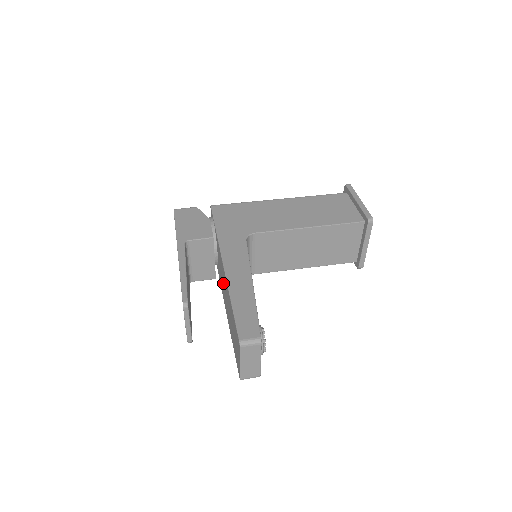
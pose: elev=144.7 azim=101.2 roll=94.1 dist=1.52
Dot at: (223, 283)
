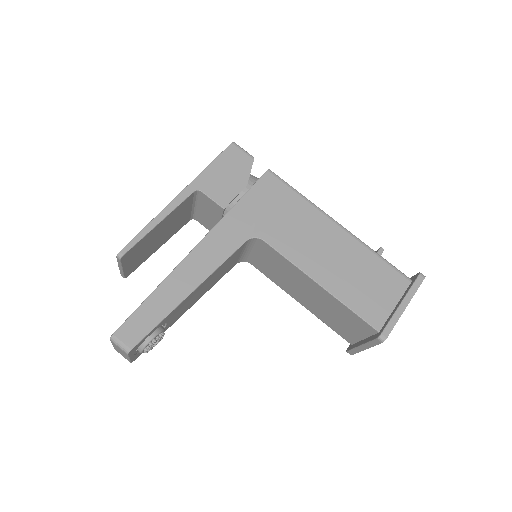
Dot at: occluded
